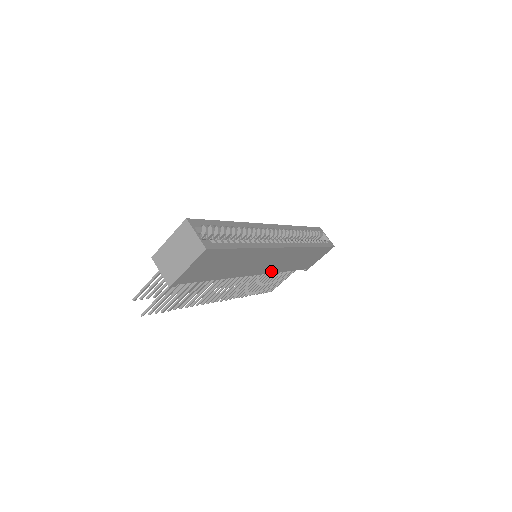
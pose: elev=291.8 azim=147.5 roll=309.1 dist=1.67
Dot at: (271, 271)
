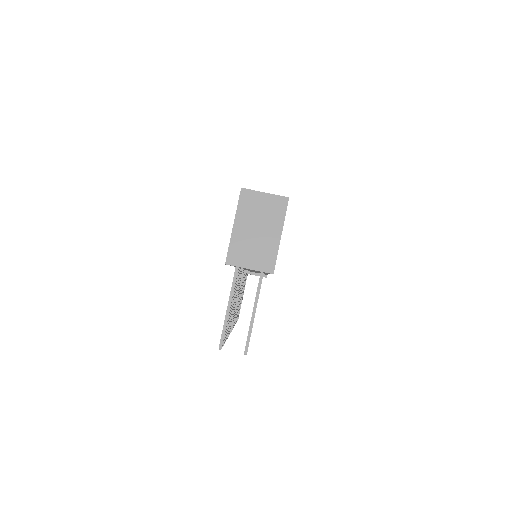
Dot at: occluded
